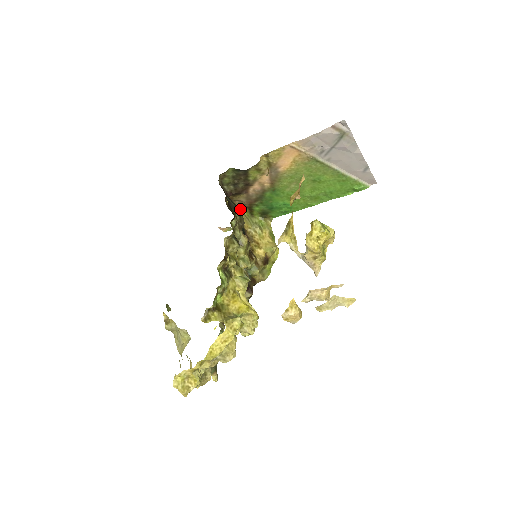
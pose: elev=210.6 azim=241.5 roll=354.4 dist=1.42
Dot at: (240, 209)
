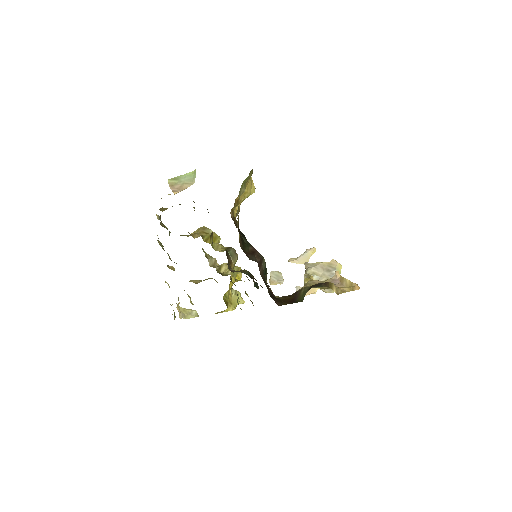
Dot at: occluded
